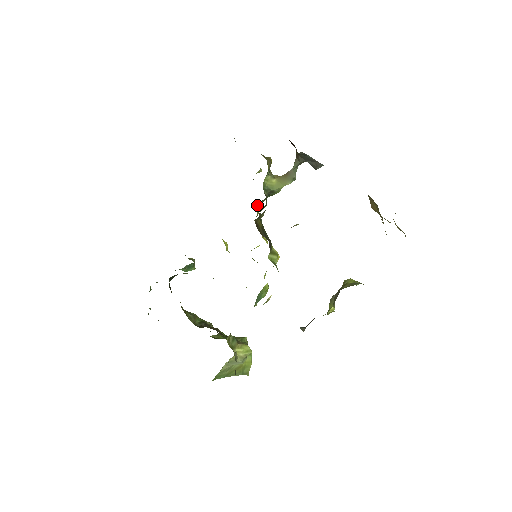
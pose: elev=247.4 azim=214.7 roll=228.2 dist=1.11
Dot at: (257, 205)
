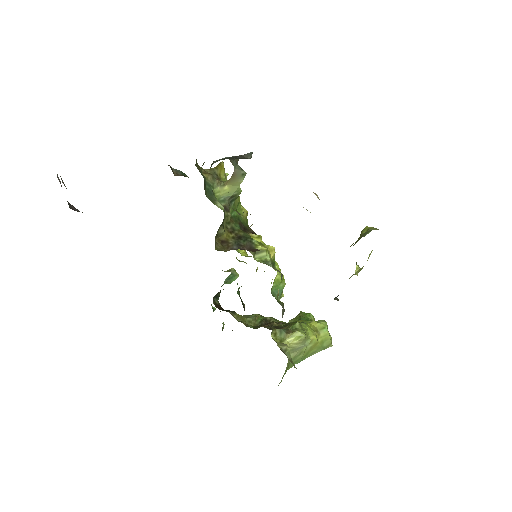
Dot at: (237, 209)
